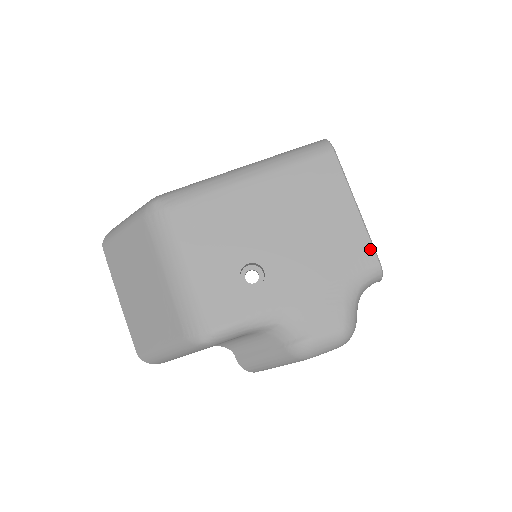
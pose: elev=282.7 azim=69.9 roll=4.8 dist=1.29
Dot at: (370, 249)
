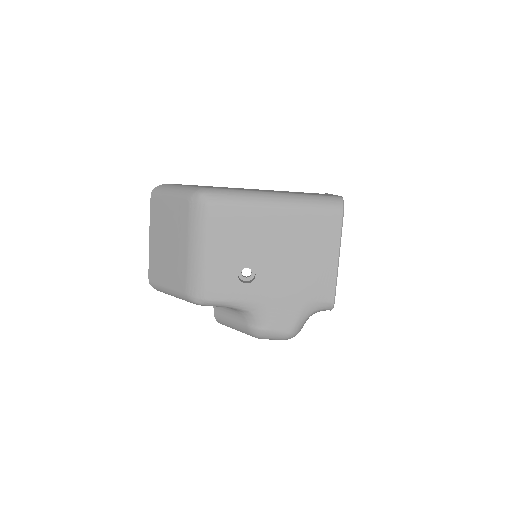
Dot at: (332, 291)
